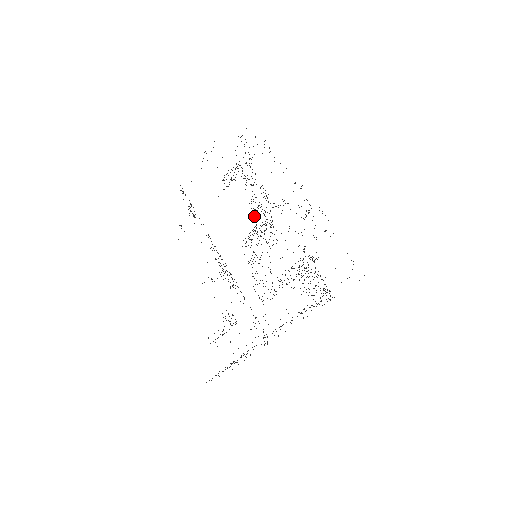
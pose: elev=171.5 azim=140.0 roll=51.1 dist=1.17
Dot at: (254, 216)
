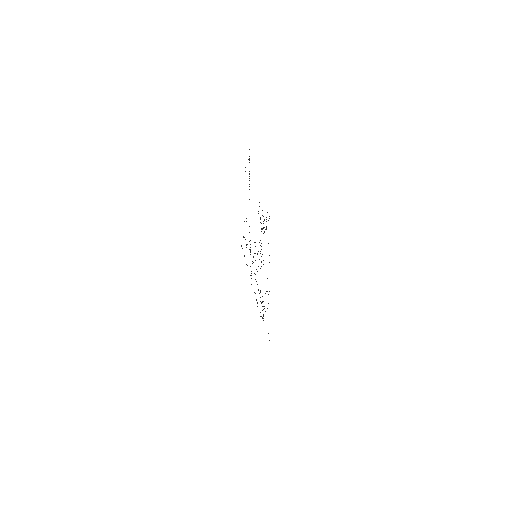
Dot at: occluded
